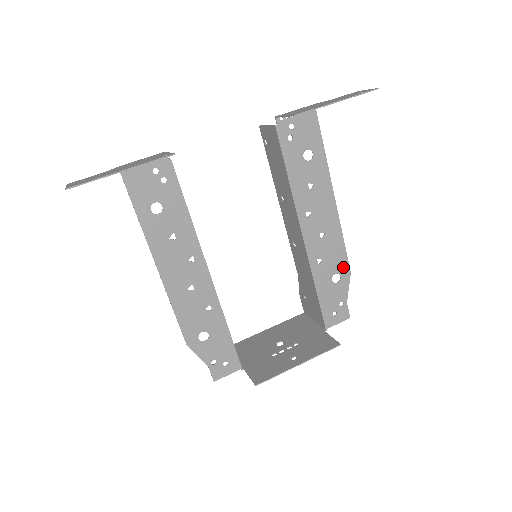
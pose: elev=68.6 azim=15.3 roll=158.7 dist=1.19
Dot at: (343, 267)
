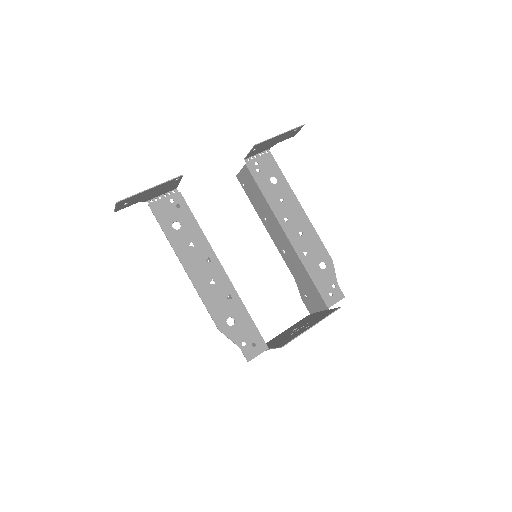
Dot at: (325, 256)
